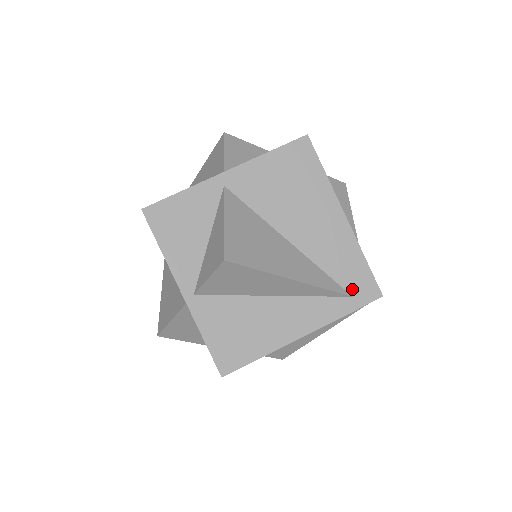
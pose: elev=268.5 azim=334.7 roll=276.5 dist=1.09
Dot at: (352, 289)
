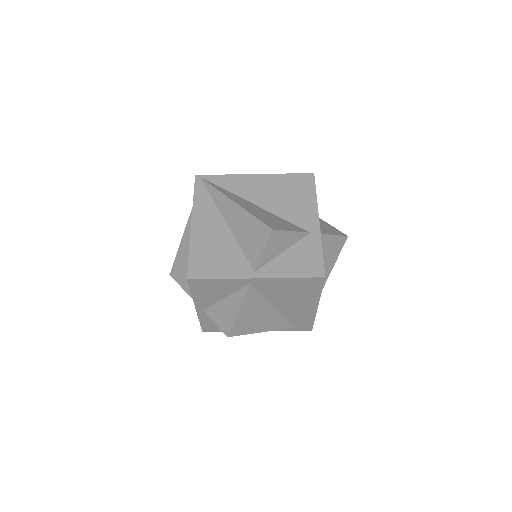
Dot at: (297, 326)
